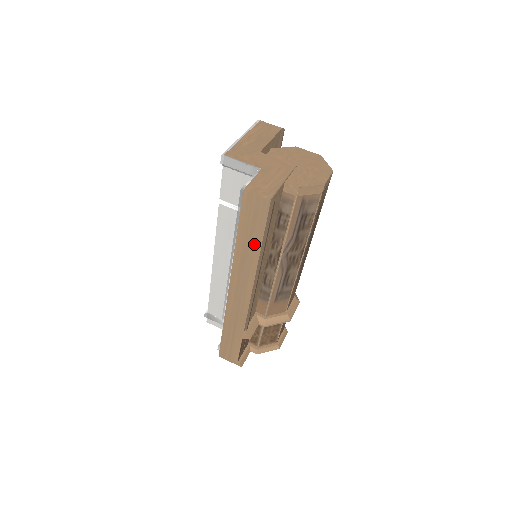
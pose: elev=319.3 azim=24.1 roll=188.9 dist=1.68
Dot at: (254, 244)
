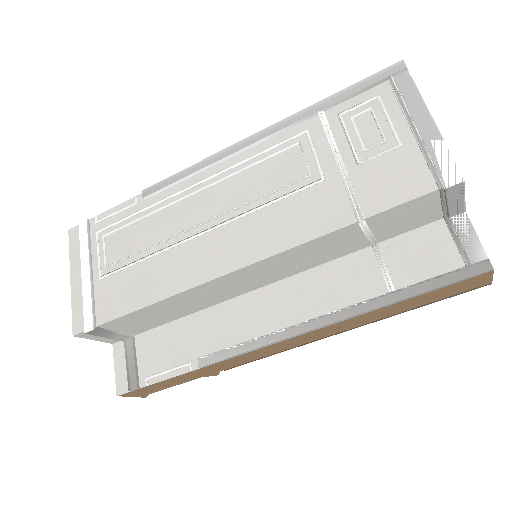
Dot at: (399, 310)
